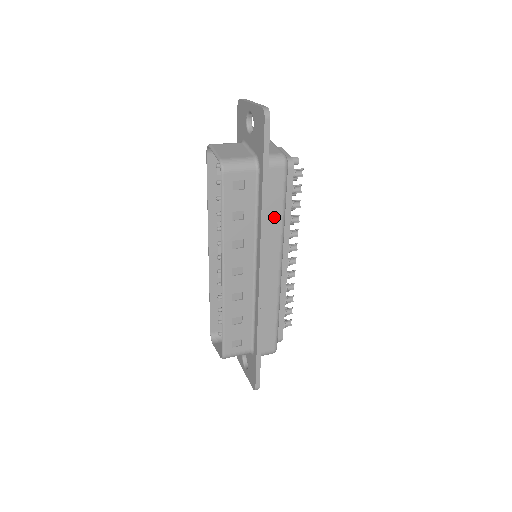
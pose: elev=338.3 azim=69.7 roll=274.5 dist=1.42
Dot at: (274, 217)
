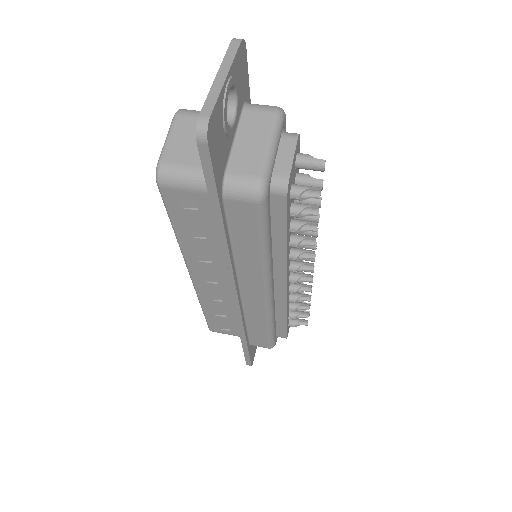
Dot at: (248, 251)
